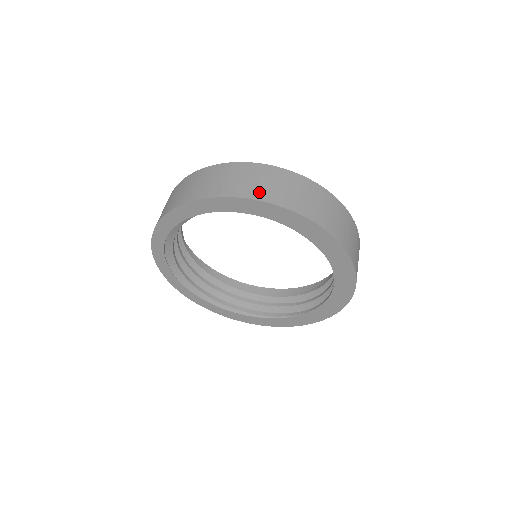
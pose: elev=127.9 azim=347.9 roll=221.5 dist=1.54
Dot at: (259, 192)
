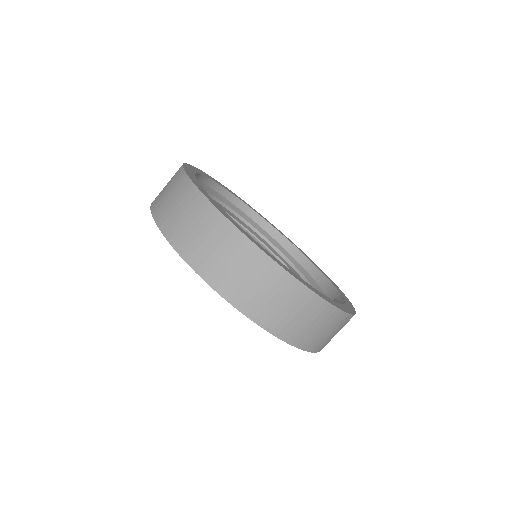
Dot at: (305, 340)
